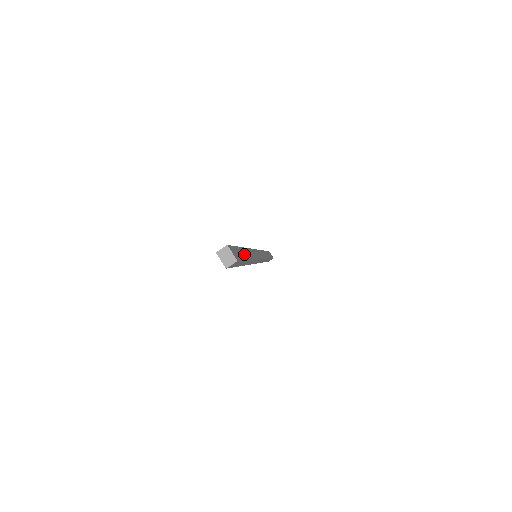
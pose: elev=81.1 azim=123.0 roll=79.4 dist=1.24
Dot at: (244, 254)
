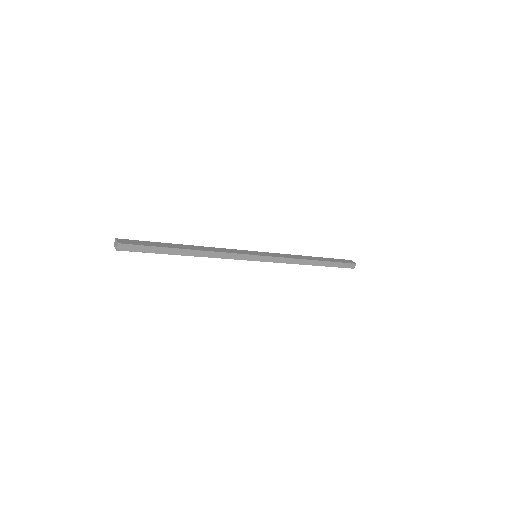
Dot at: (165, 245)
